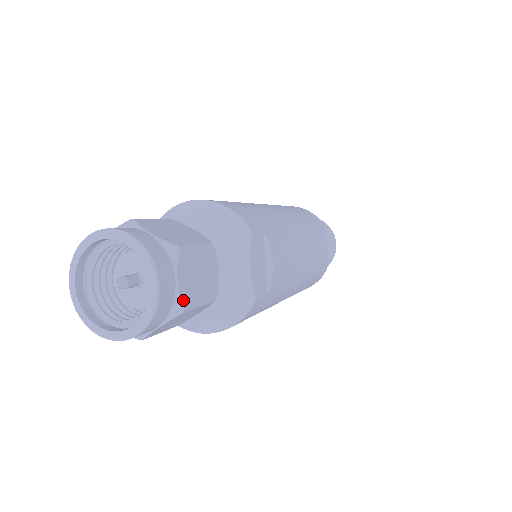
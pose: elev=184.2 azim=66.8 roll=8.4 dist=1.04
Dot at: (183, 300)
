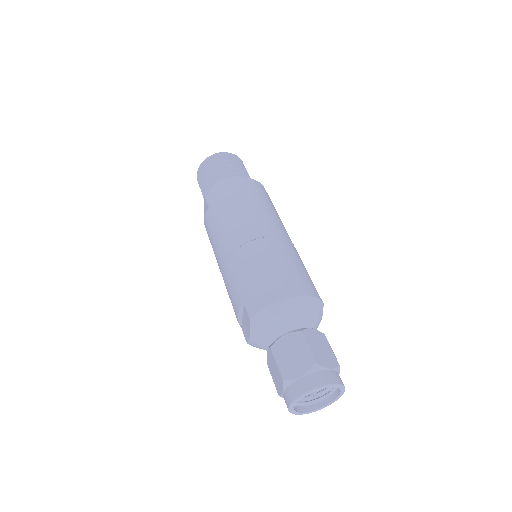
Dot at: occluded
